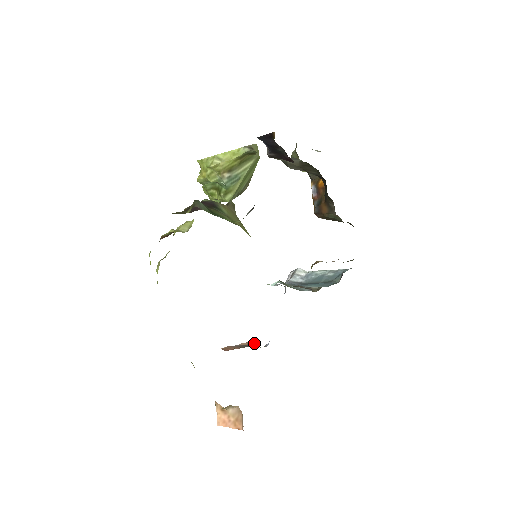
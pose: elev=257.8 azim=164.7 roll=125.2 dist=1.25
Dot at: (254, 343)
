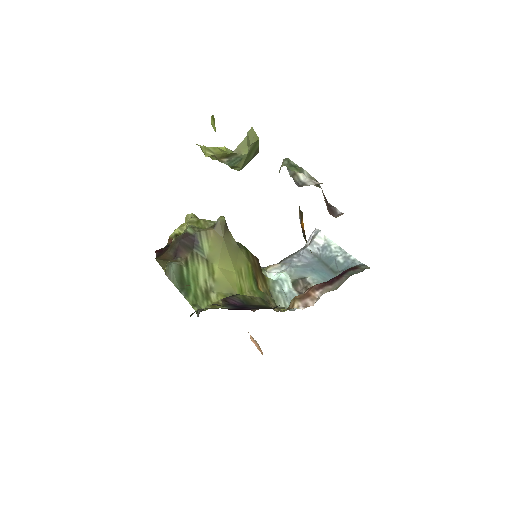
Dot at: occluded
